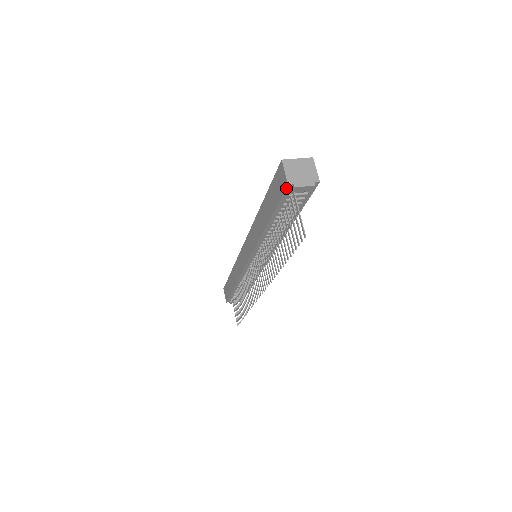
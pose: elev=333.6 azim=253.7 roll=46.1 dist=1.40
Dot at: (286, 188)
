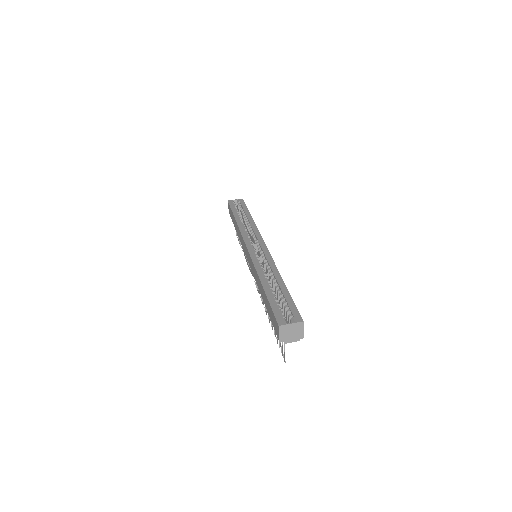
Dot at: (278, 339)
